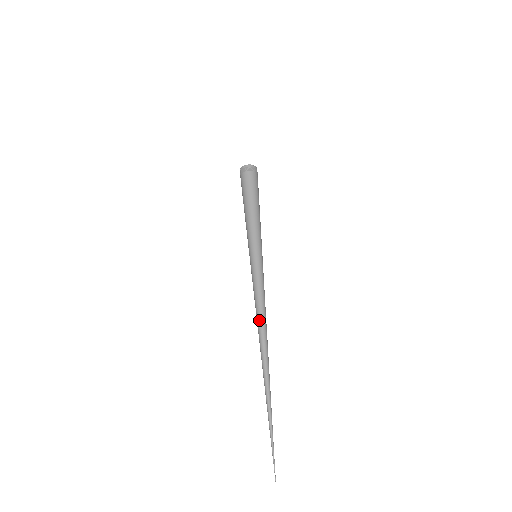
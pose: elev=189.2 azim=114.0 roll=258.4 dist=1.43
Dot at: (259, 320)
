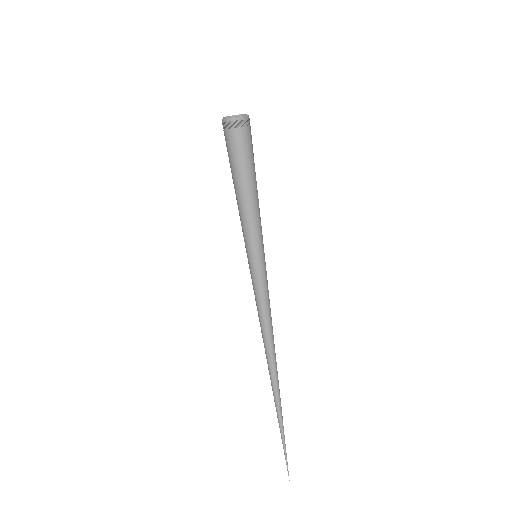
Dot at: (264, 338)
